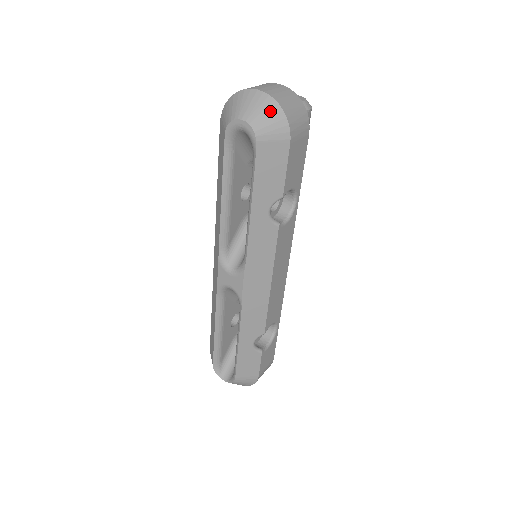
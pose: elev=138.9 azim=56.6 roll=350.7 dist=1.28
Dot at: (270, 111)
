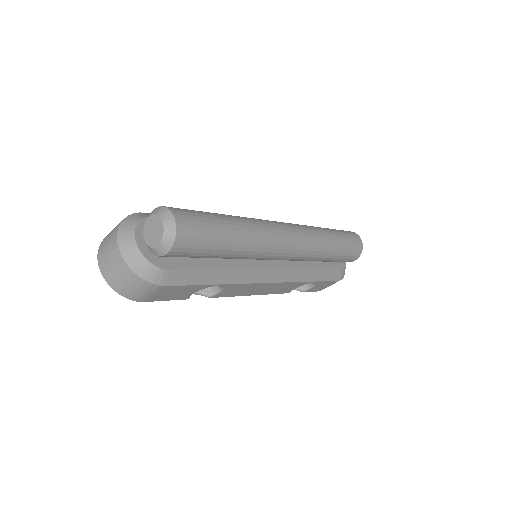
Dot at: occluded
